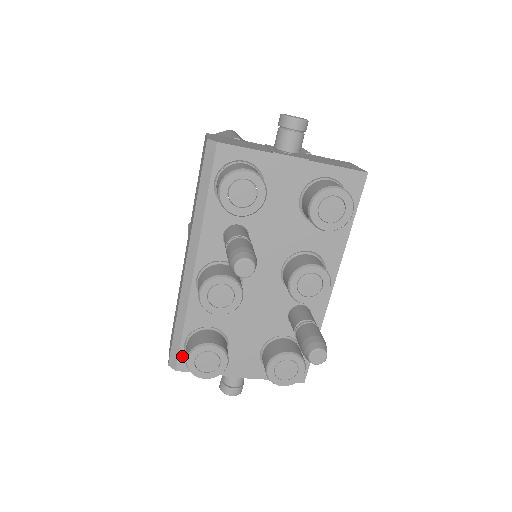
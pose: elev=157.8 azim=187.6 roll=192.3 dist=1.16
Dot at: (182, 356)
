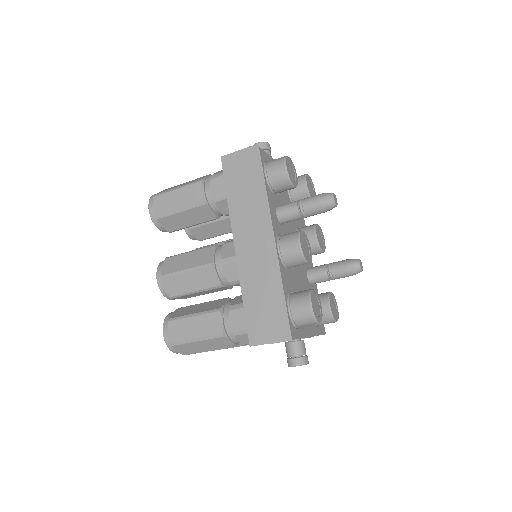
Dot at: (290, 323)
